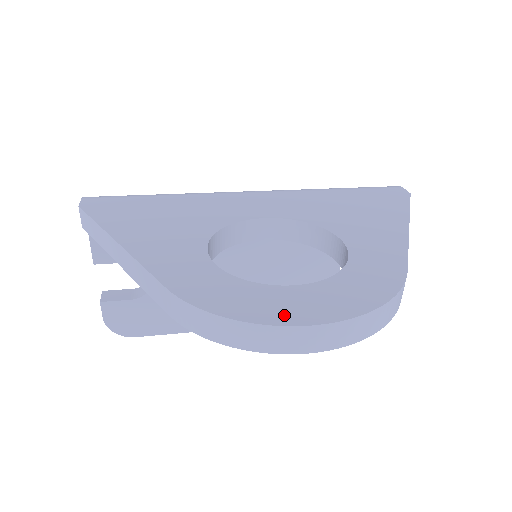
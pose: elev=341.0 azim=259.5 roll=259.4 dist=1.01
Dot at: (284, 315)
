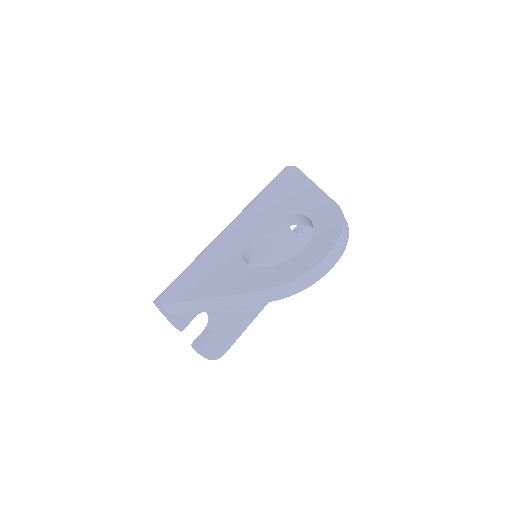
Dot at: (316, 258)
